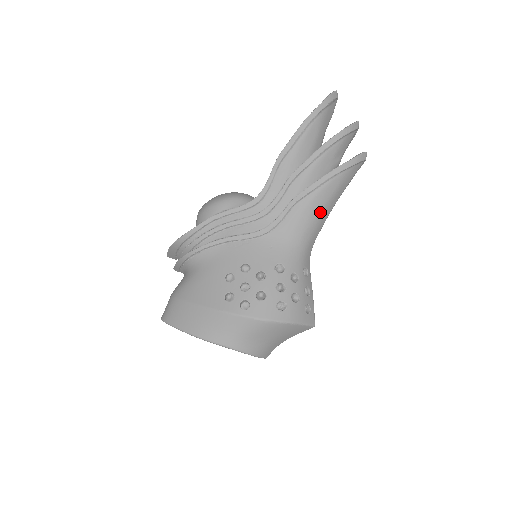
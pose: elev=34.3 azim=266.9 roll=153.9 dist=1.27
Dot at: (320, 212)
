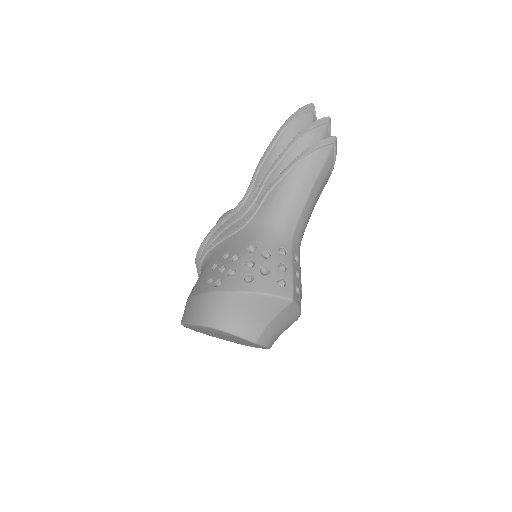
Dot at: (293, 196)
